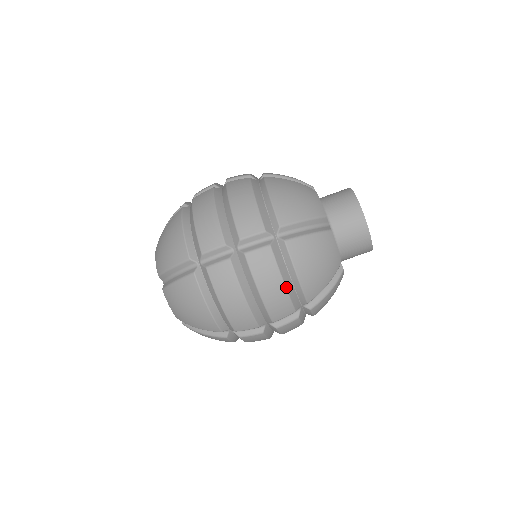
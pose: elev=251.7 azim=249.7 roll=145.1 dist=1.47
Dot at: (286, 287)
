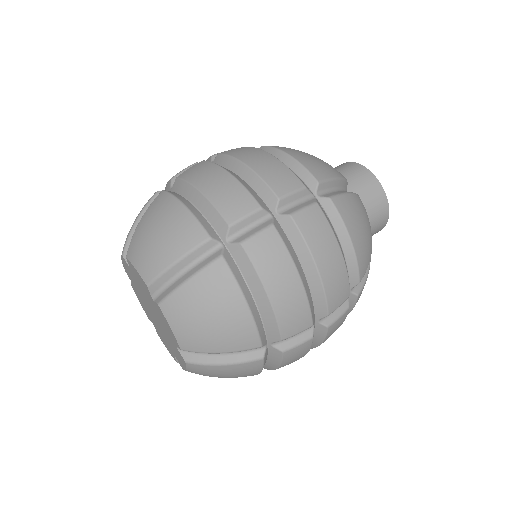
Dot at: (277, 159)
